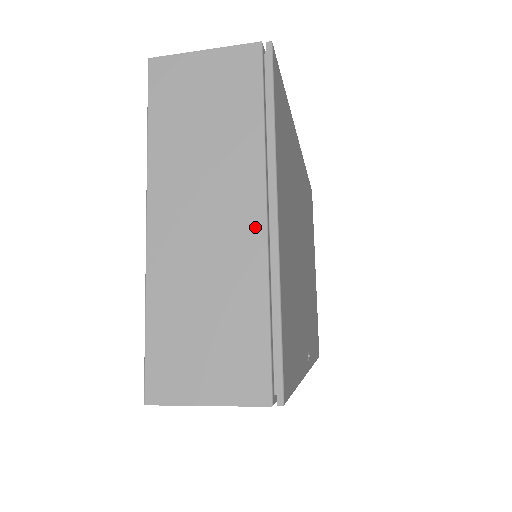
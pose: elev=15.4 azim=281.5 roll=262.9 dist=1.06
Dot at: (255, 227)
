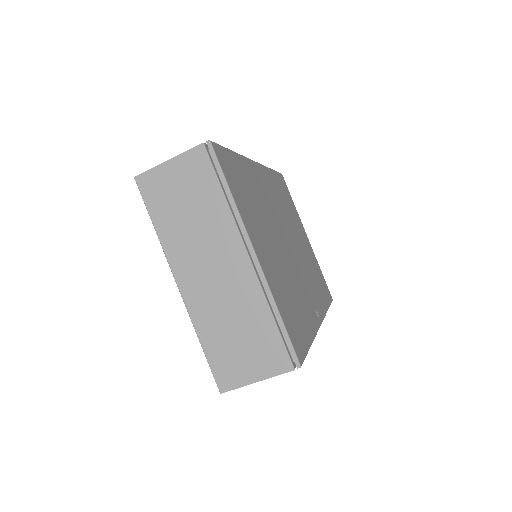
Dot at: (245, 267)
